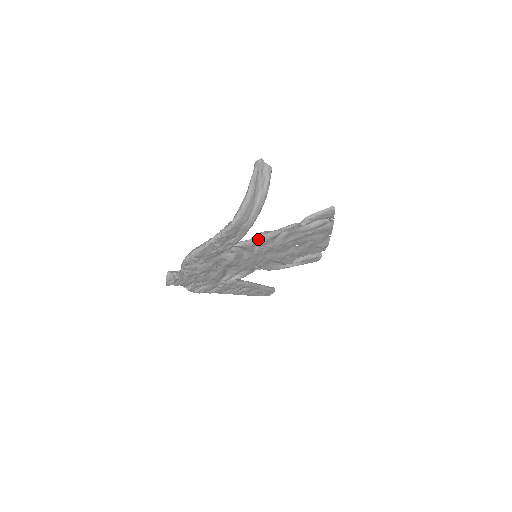
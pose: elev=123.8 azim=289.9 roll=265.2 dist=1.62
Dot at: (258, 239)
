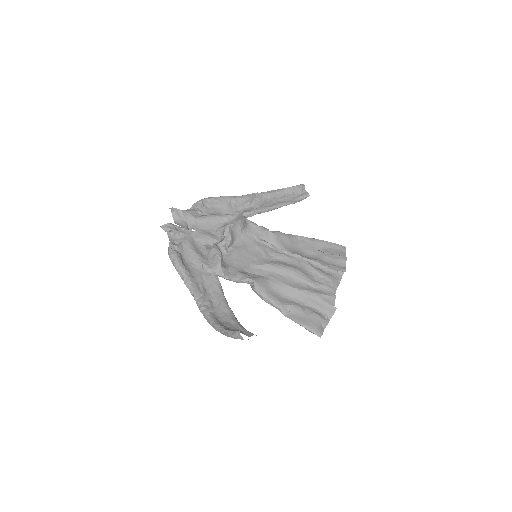
Dot at: (247, 282)
